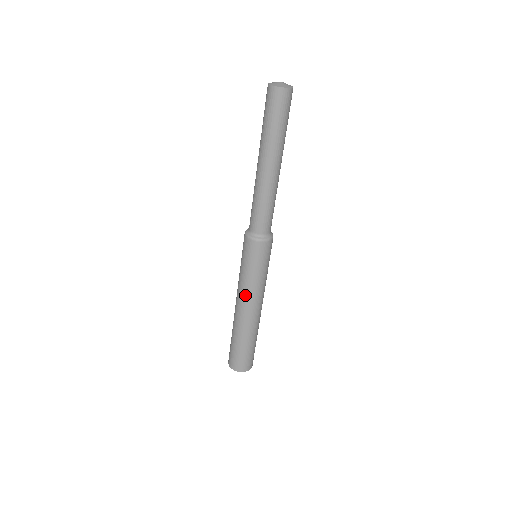
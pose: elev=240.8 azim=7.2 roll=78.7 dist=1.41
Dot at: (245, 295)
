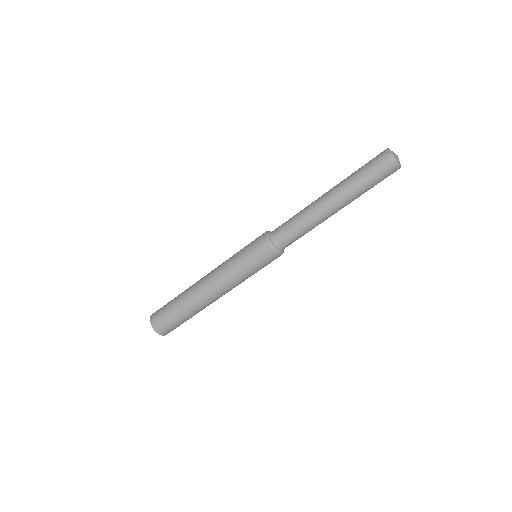
Dot at: (221, 277)
